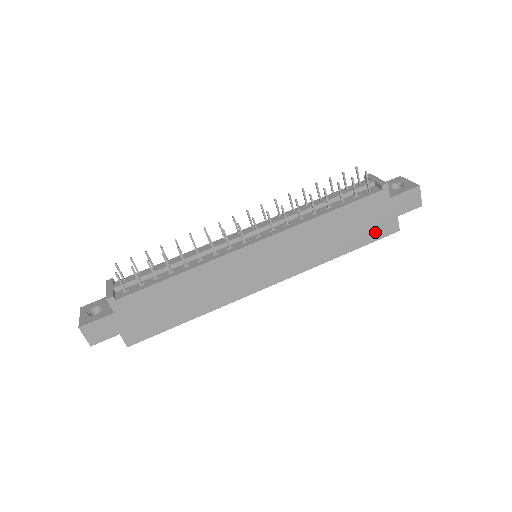
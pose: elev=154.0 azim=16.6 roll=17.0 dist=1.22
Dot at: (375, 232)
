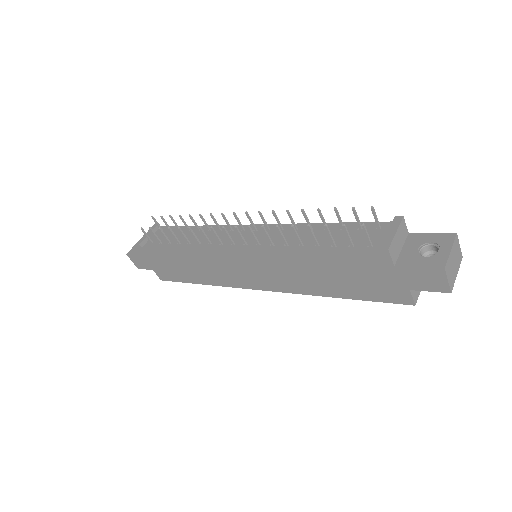
Dot at: (377, 293)
